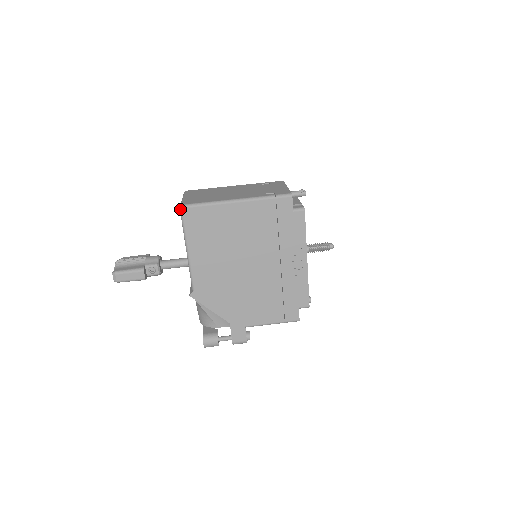
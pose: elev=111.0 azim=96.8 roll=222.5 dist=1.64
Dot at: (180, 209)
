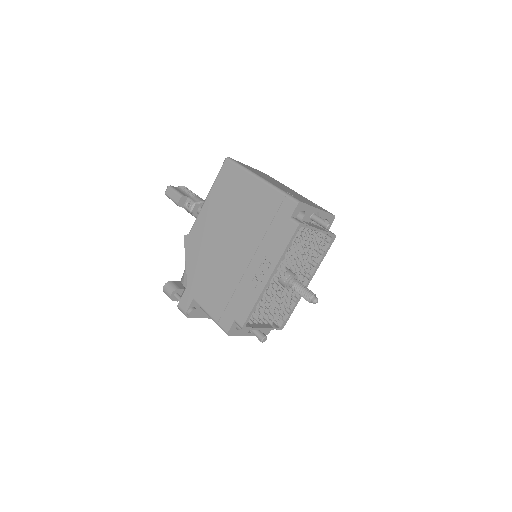
Dot at: (225, 159)
